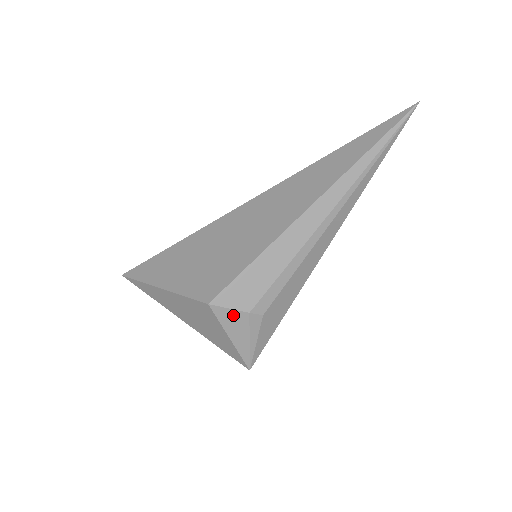
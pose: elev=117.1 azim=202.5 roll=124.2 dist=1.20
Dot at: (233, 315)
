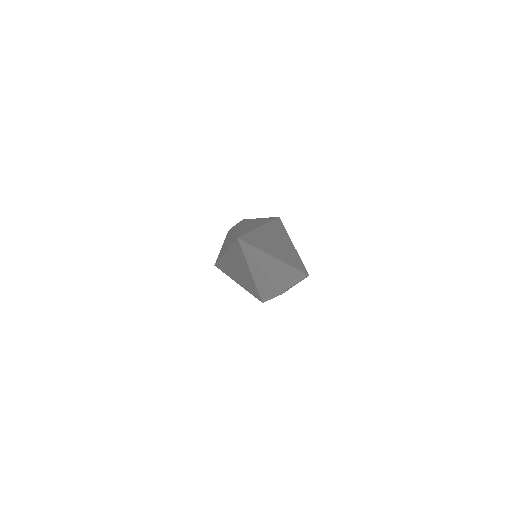
Dot at: occluded
